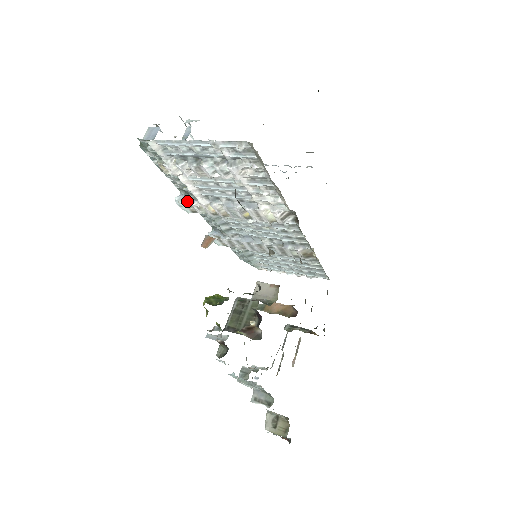
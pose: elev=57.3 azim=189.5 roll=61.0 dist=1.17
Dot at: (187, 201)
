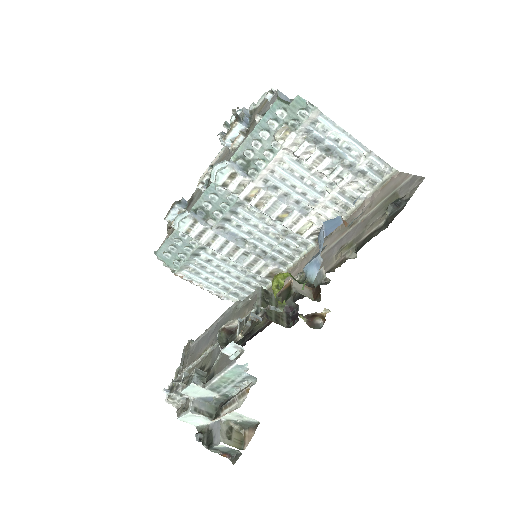
Dot at: (236, 172)
